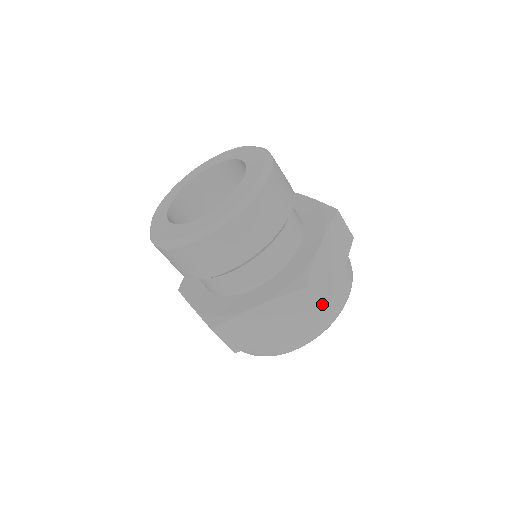
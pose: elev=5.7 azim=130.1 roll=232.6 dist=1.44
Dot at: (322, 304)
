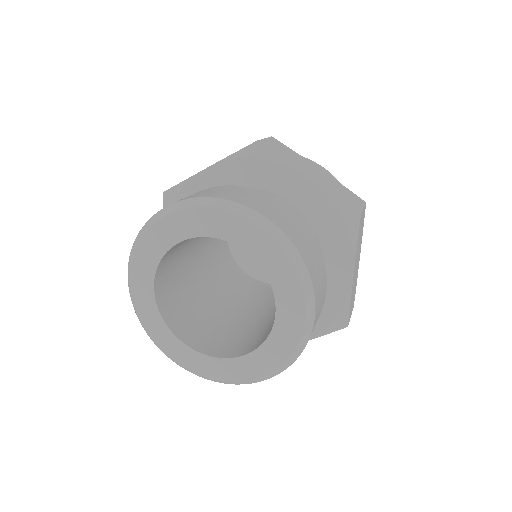
Dot at: (353, 306)
